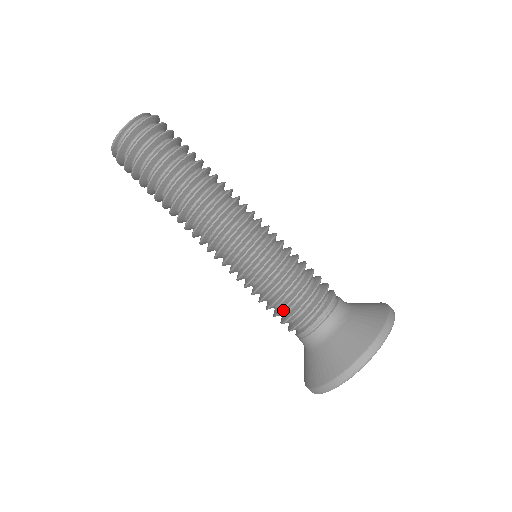
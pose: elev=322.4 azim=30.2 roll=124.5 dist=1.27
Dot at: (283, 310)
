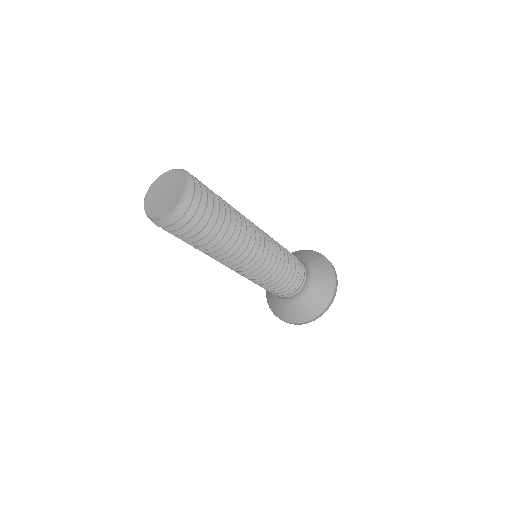
Dot at: occluded
